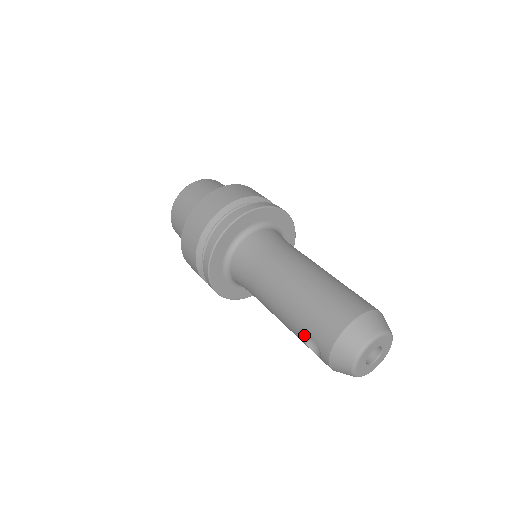
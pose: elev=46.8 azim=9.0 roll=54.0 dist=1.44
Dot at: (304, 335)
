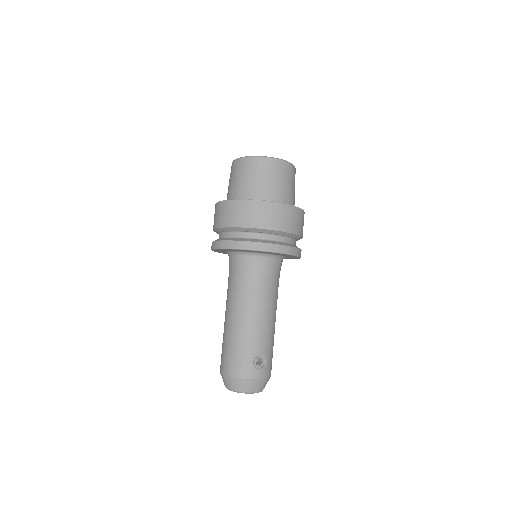
Dot at: occluded
